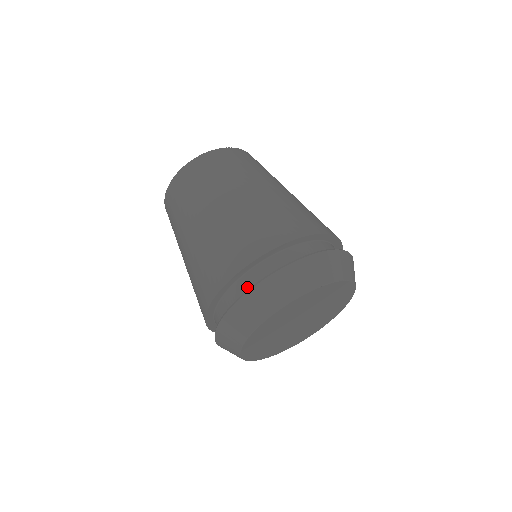
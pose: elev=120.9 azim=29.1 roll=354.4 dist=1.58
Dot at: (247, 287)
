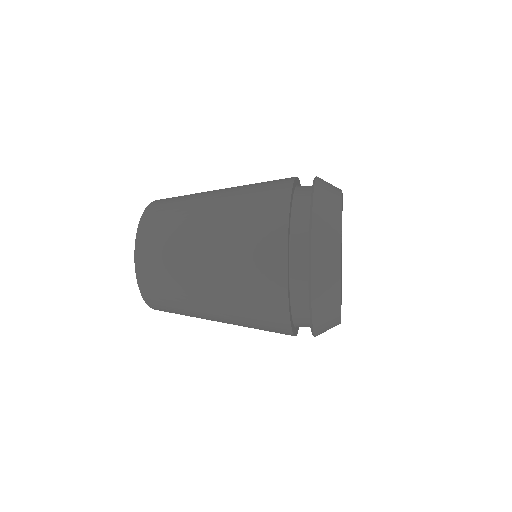
Dot at: (303, 232)
